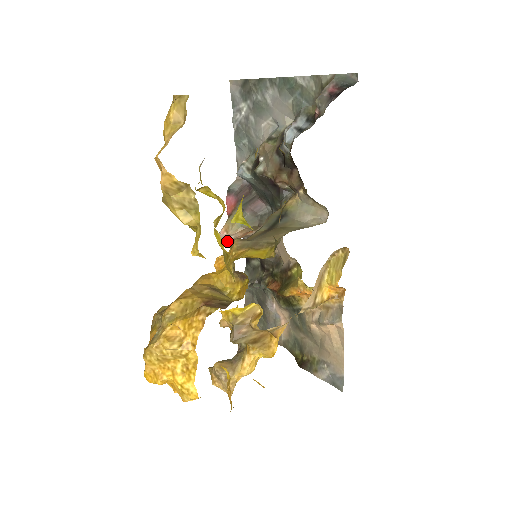
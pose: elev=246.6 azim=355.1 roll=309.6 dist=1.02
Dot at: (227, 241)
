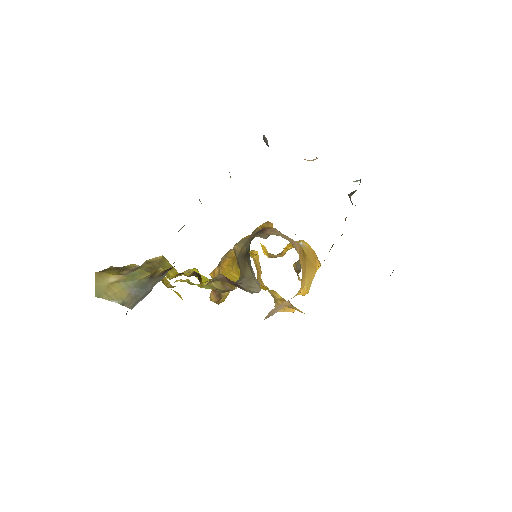
Dot at: occluded
